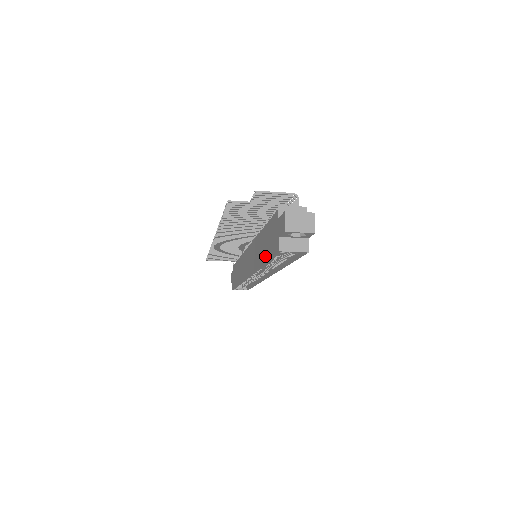
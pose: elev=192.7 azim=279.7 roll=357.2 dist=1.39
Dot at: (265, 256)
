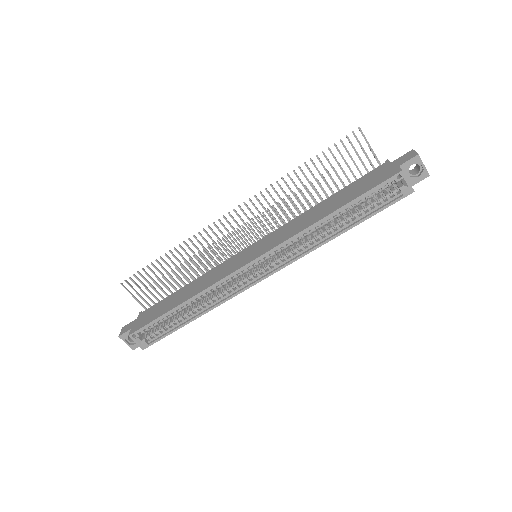
Dot at: (342, 203)
